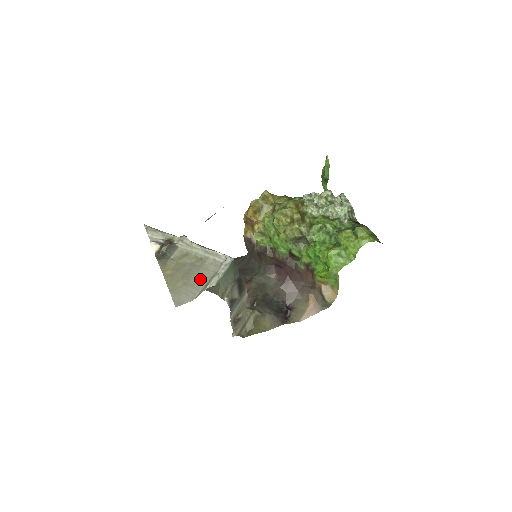
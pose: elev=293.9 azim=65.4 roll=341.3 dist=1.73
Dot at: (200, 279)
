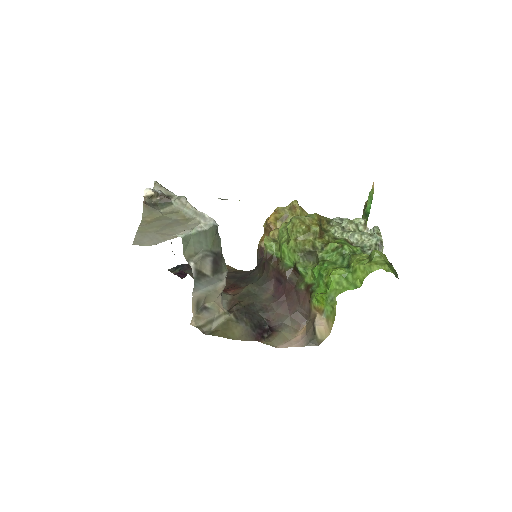
Dot at: (174, 232)
